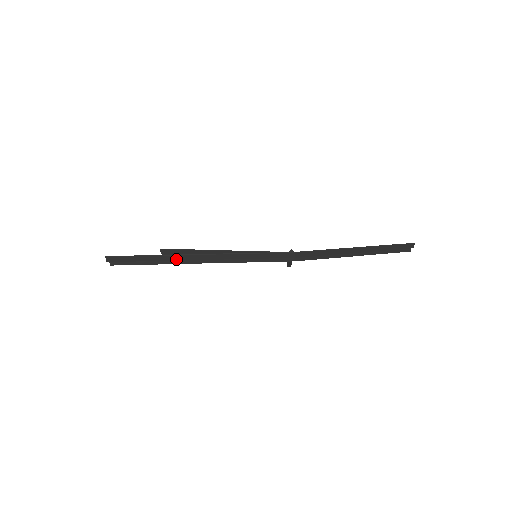
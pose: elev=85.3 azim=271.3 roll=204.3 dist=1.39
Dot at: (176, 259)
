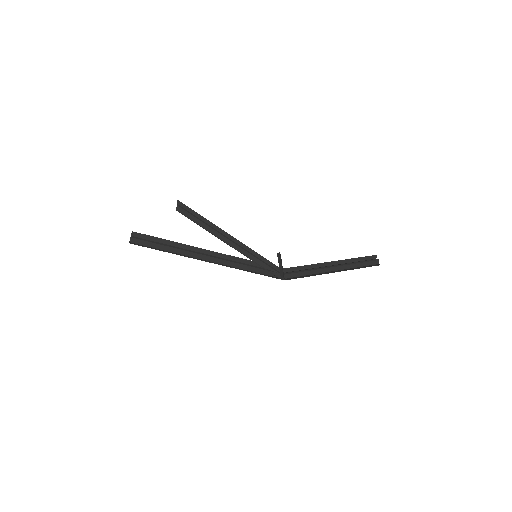
Dot at: (190, 257)
